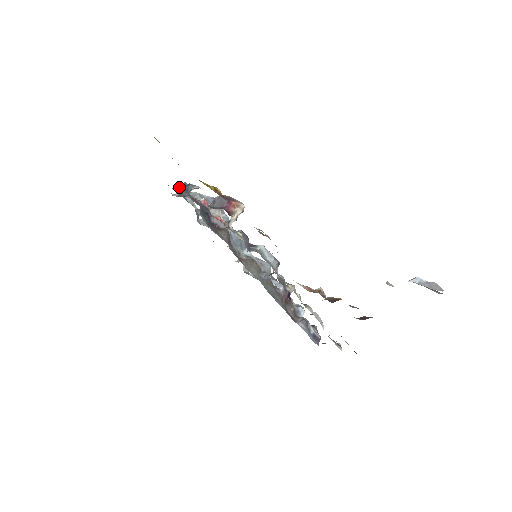
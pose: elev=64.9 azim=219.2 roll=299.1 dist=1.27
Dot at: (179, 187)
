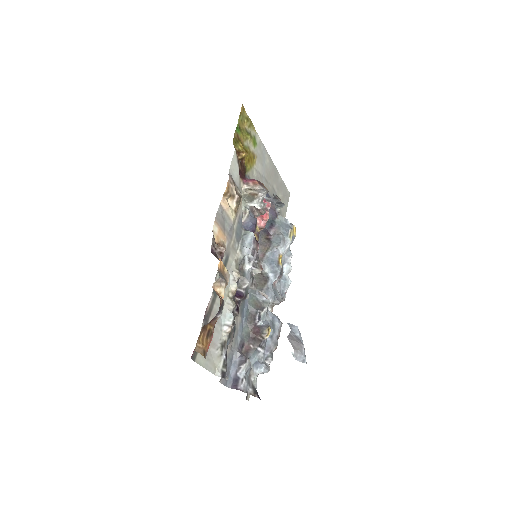
Dot at: (279, 205)
